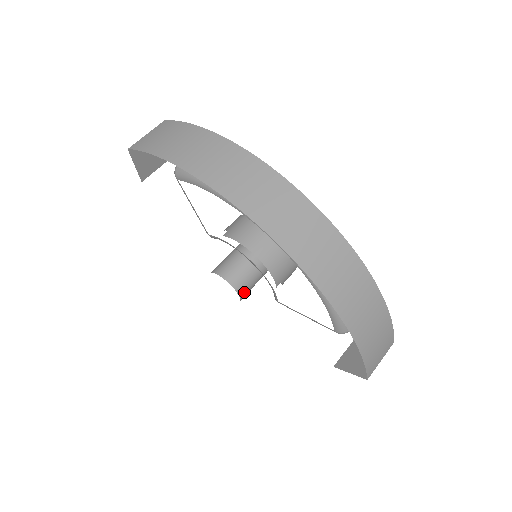
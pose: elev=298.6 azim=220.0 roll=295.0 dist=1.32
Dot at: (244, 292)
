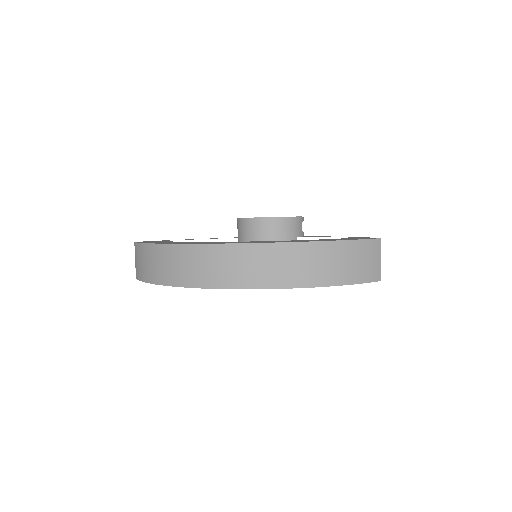
Dot at: occluded
